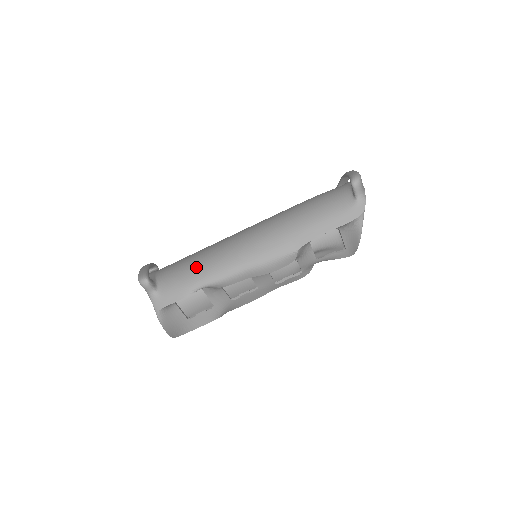
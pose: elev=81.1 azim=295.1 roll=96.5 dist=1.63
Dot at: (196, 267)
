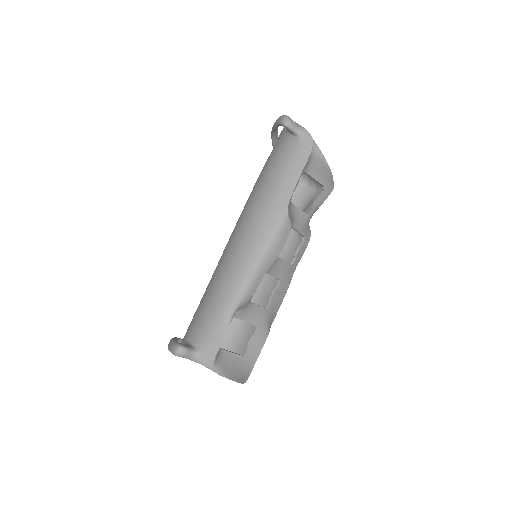
Dot at: (214, 301)
